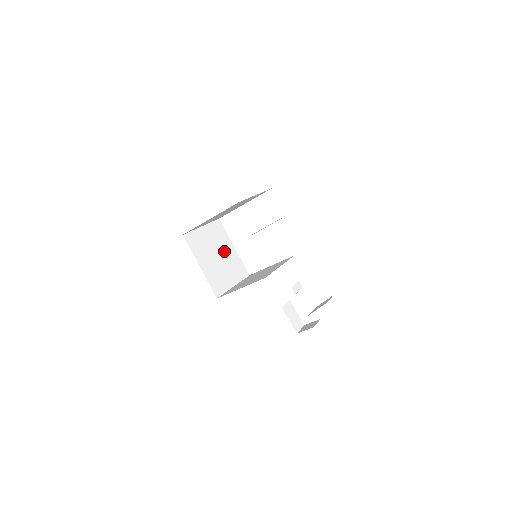
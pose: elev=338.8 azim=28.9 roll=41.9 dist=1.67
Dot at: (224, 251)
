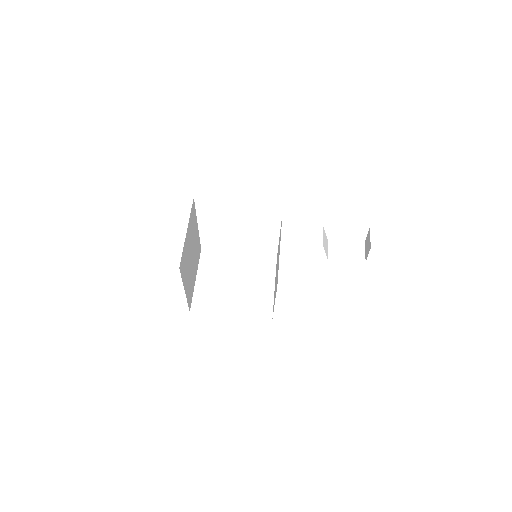
Dot at: (235, 270)
